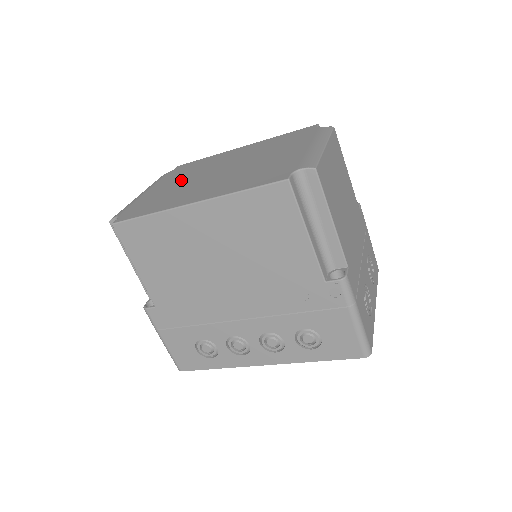
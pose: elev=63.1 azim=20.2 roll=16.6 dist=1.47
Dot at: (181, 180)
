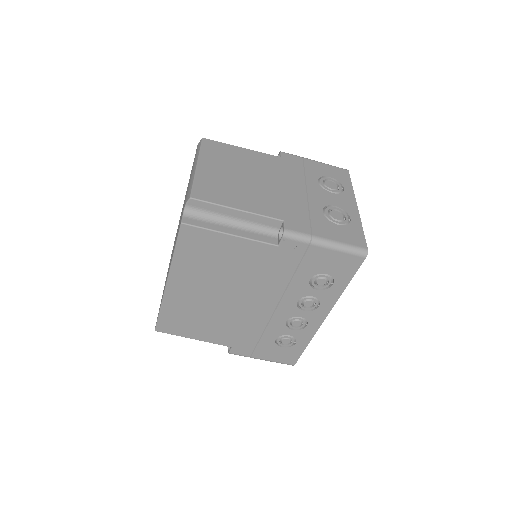
Dot at: occluded
